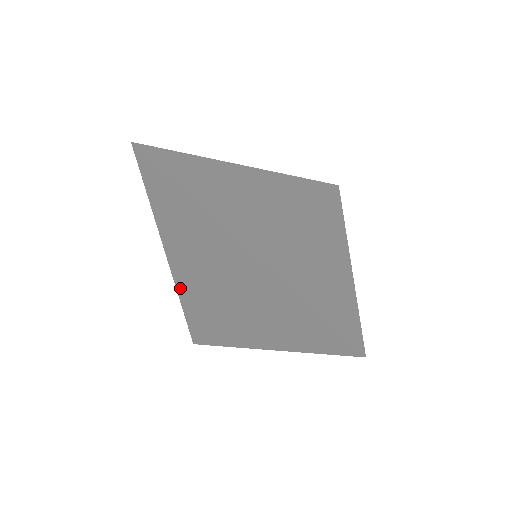
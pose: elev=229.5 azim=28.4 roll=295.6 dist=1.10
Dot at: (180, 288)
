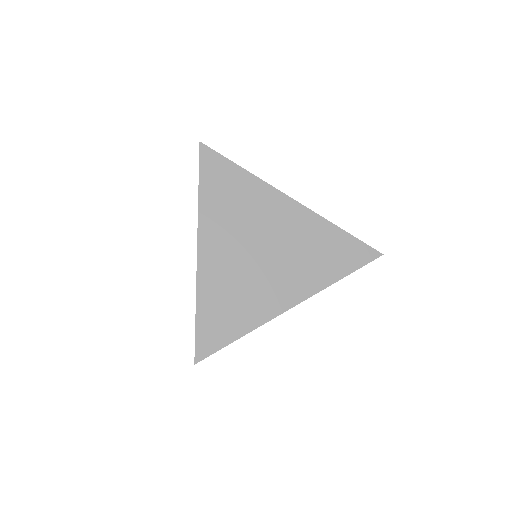
Dot at: occluded
